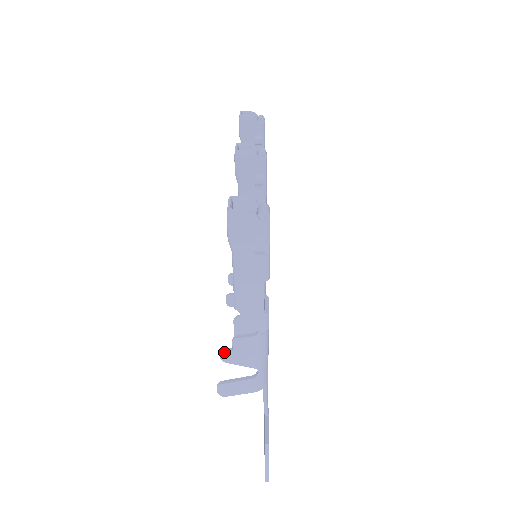
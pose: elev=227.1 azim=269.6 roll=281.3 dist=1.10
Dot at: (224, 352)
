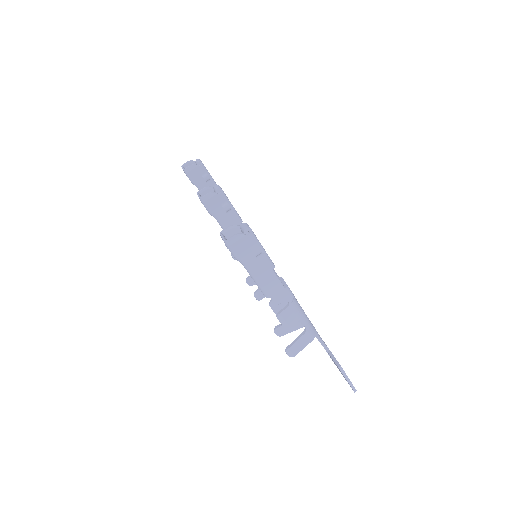
Dot at: (276, 330)
